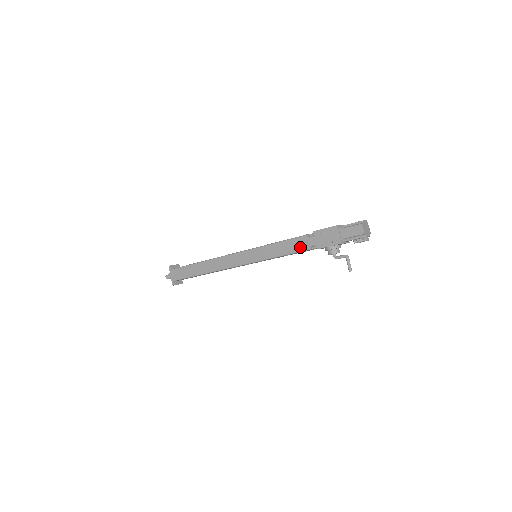
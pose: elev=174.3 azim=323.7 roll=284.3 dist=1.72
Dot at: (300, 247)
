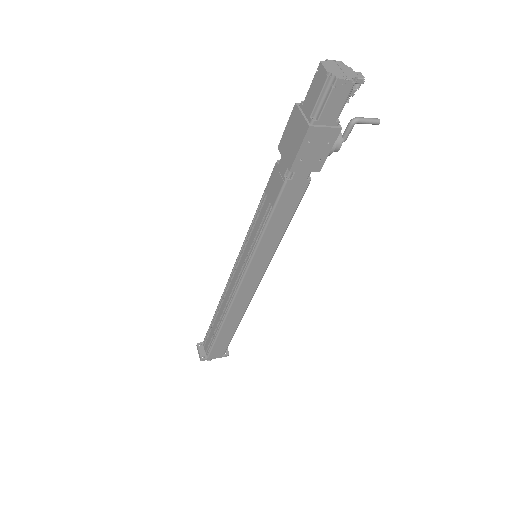
Dot at: (297, 196)
